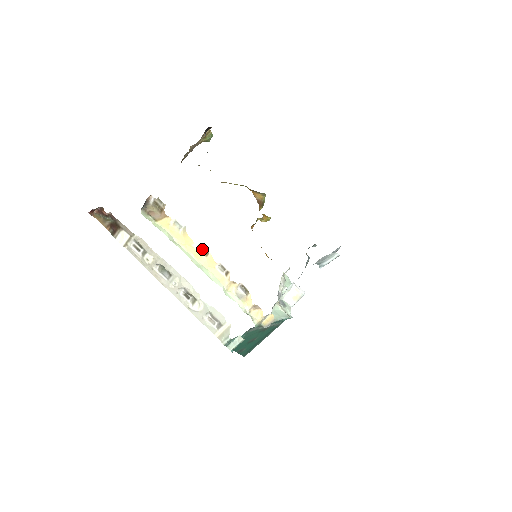
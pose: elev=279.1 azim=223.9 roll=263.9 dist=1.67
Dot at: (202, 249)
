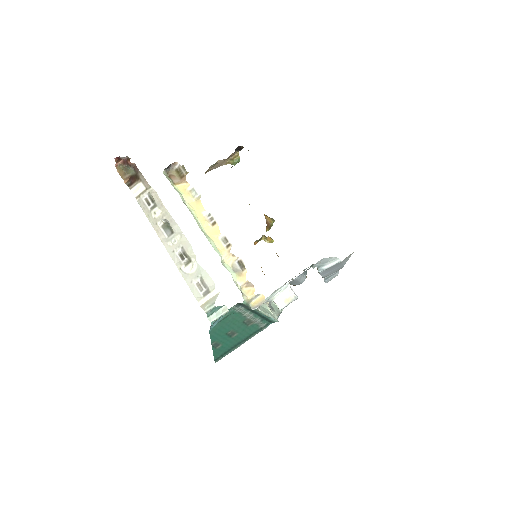
Dot at: (210, 219)
